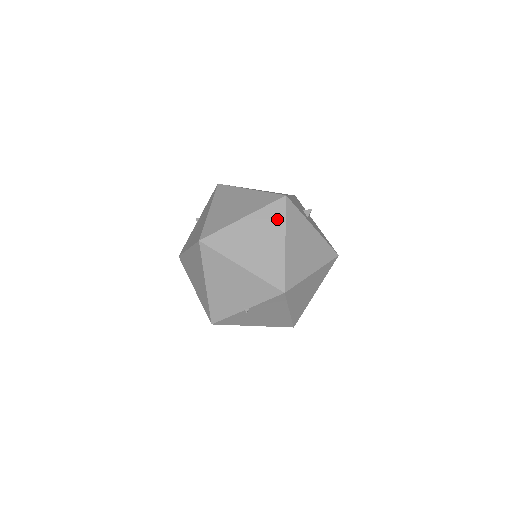
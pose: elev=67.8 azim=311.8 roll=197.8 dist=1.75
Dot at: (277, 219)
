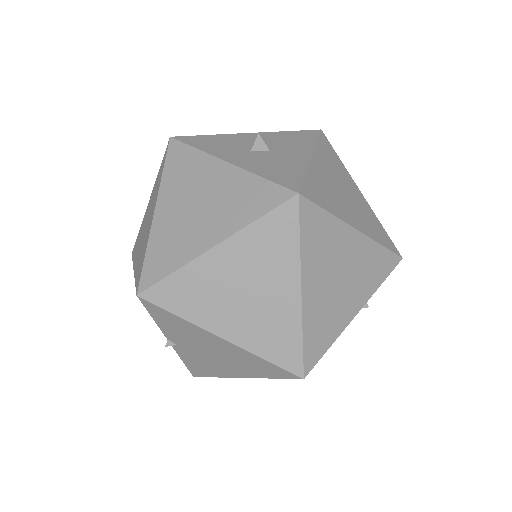
Dot at: (159, 179)
